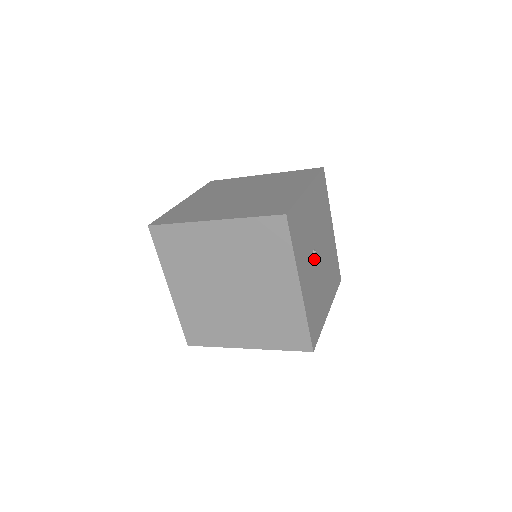
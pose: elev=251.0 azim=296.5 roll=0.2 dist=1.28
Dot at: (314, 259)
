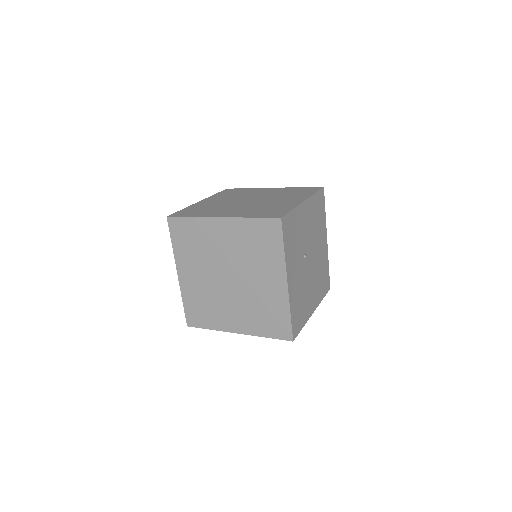
Dot at: (304, 262)
